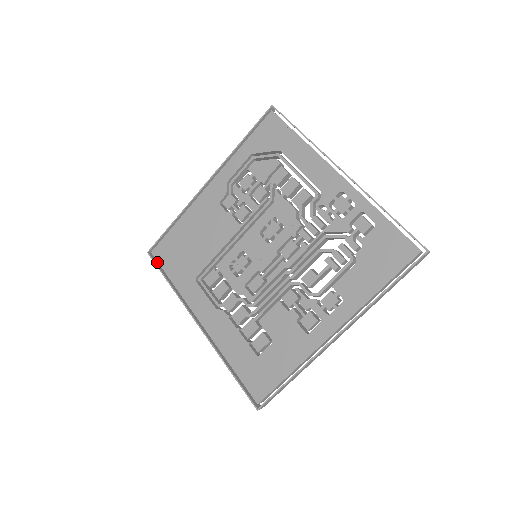
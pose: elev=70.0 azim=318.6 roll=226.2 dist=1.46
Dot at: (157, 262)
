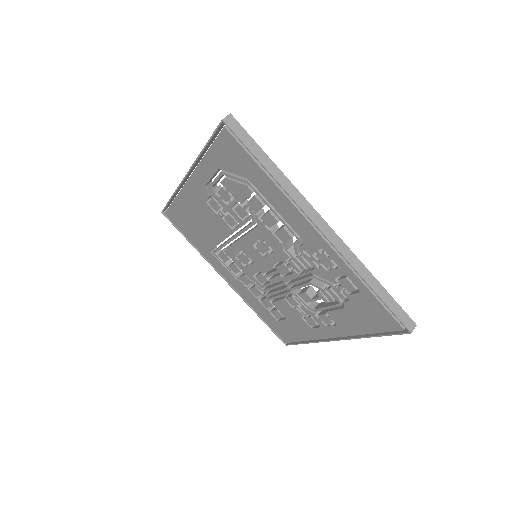
Dot at: occluded
